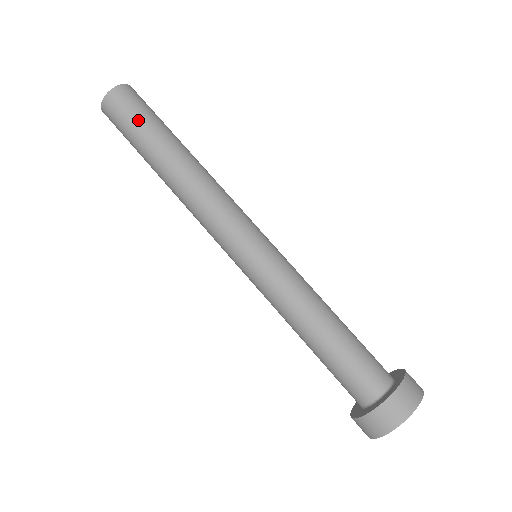
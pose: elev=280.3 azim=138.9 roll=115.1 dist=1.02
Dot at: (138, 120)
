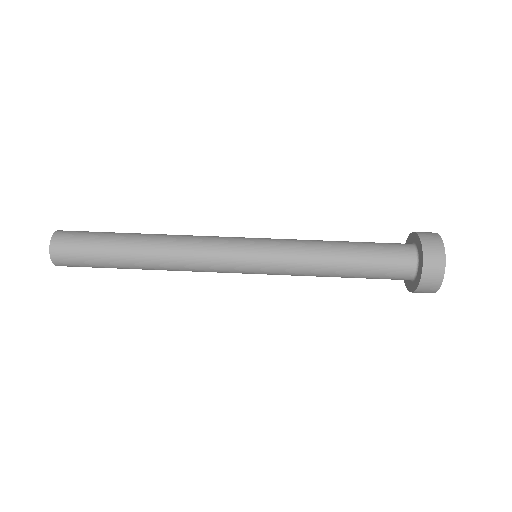
Dot at: (95, 233)
